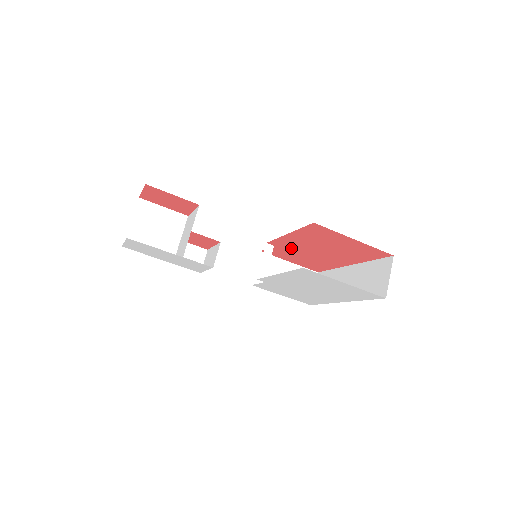
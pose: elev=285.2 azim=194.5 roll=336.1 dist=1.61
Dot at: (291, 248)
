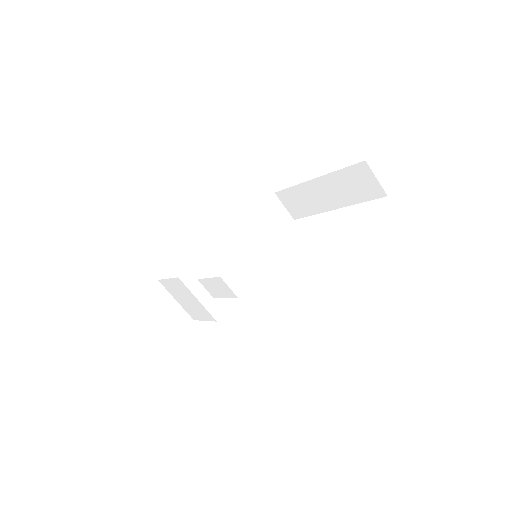
Dot at: occluded
